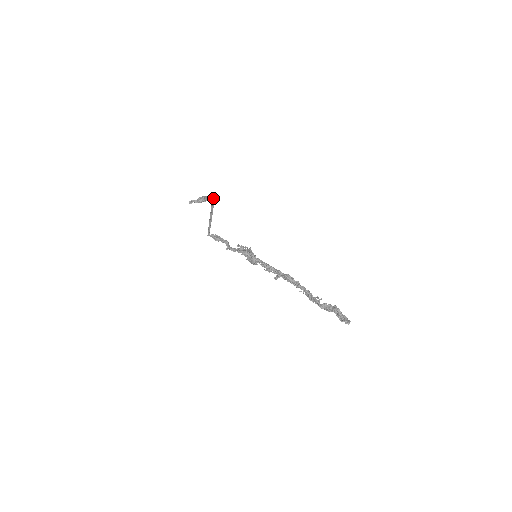
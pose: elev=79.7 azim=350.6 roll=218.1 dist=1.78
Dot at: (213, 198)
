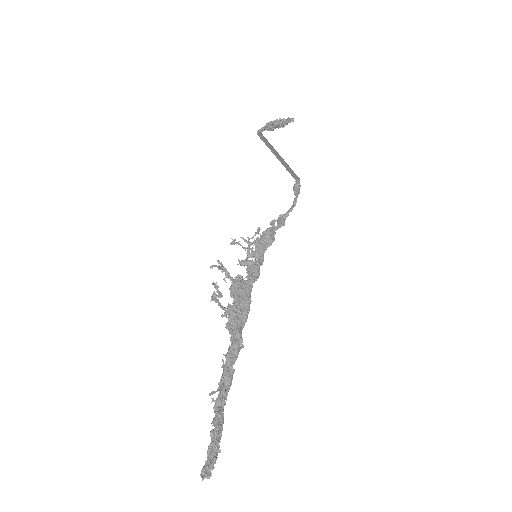
Dot at: (260, 131)
